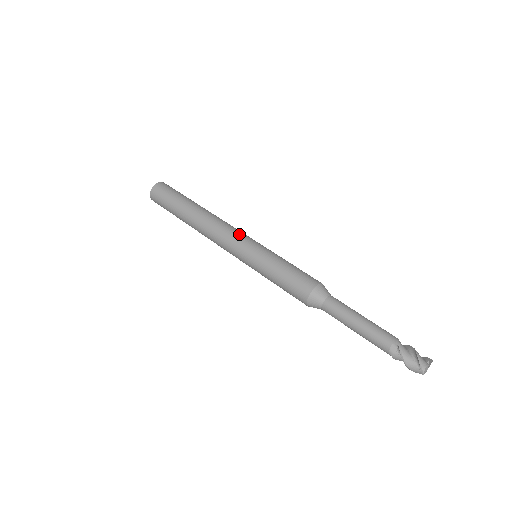
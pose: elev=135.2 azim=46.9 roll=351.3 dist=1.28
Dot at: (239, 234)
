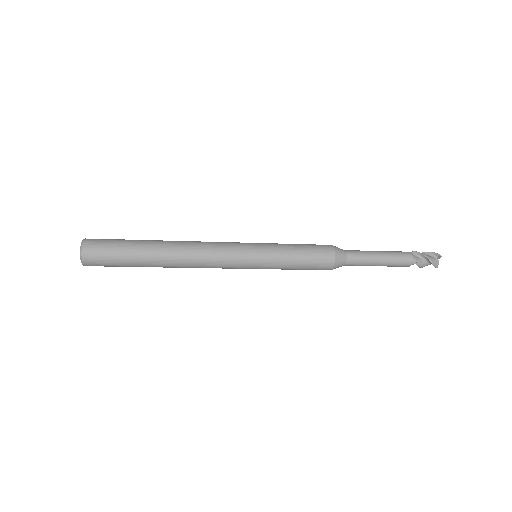
Dot at: occluded
